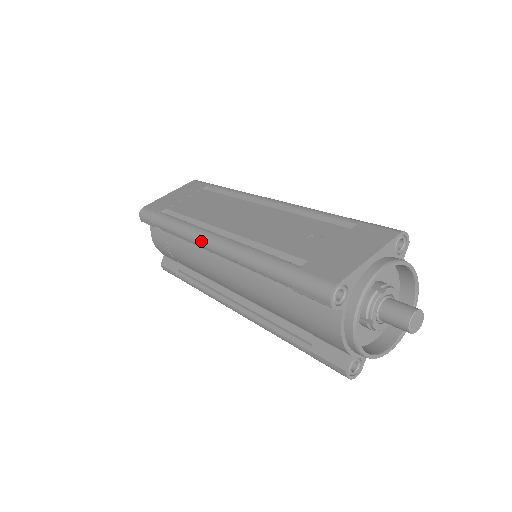
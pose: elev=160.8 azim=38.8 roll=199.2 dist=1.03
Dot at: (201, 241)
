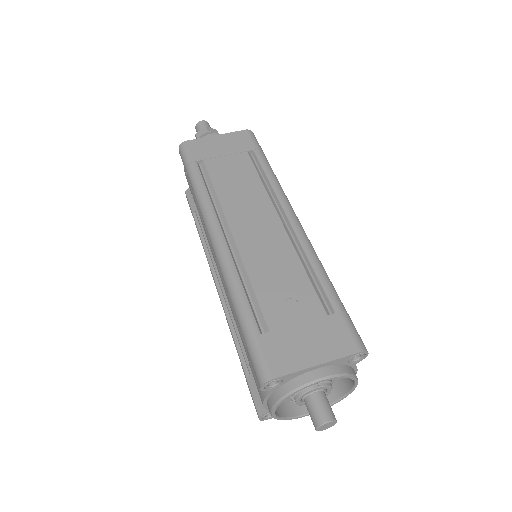
Dot at: (208, 230)
